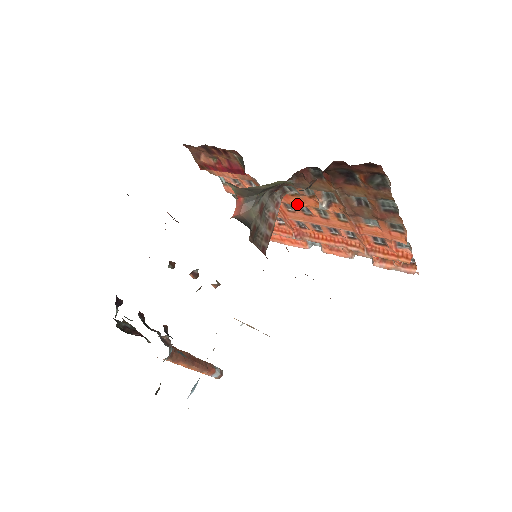
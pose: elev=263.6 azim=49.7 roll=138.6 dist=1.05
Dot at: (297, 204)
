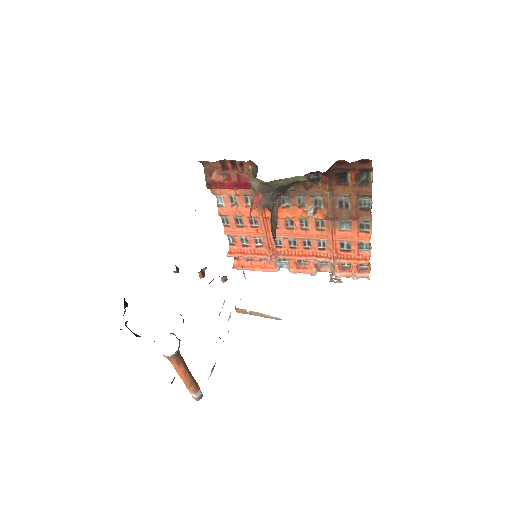
Dot at: (285, 216)
